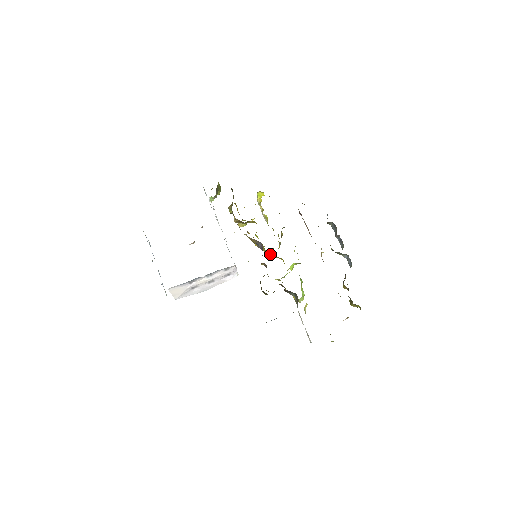
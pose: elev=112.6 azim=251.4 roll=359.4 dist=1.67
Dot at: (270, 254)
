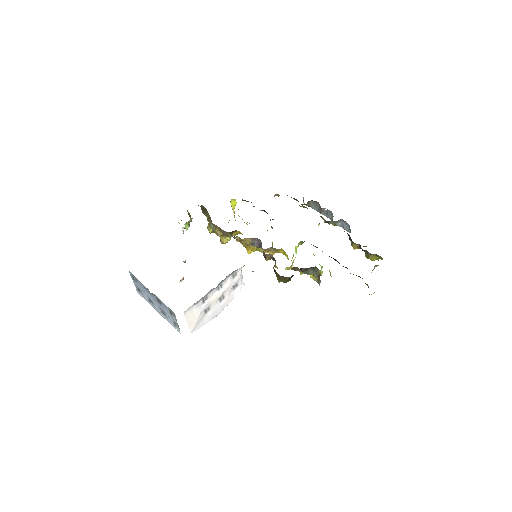
Dot at: (268, 249)
